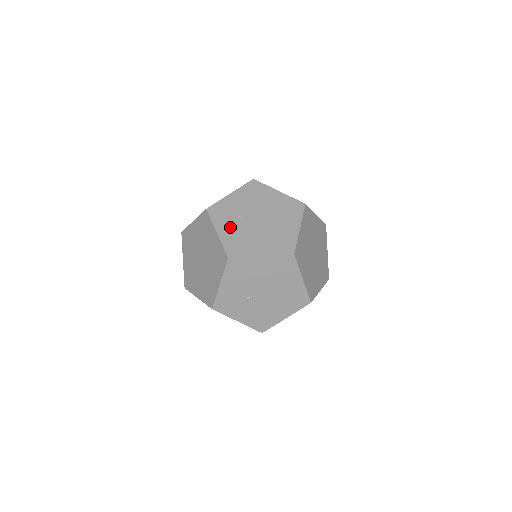
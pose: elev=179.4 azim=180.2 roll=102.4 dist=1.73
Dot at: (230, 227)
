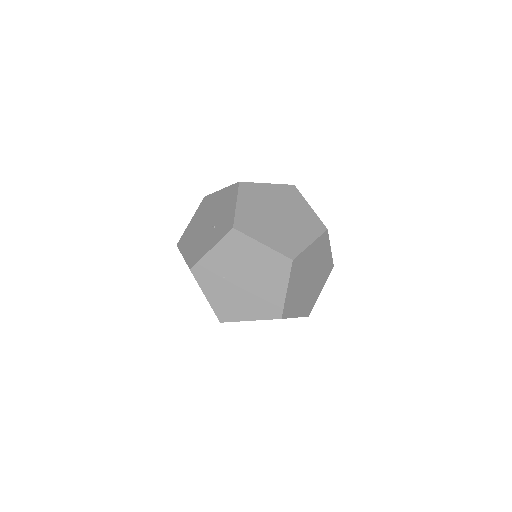
Dot at: (217, 290)
